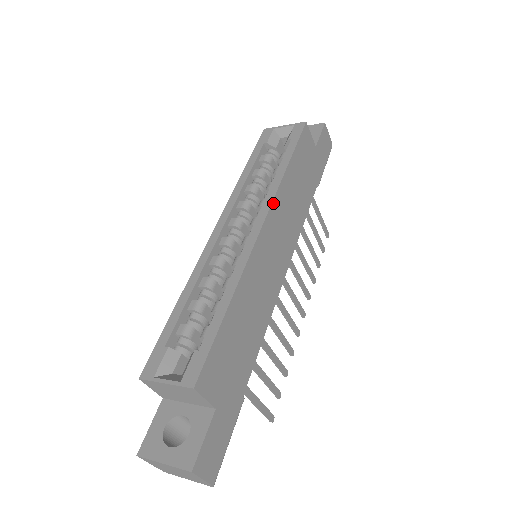
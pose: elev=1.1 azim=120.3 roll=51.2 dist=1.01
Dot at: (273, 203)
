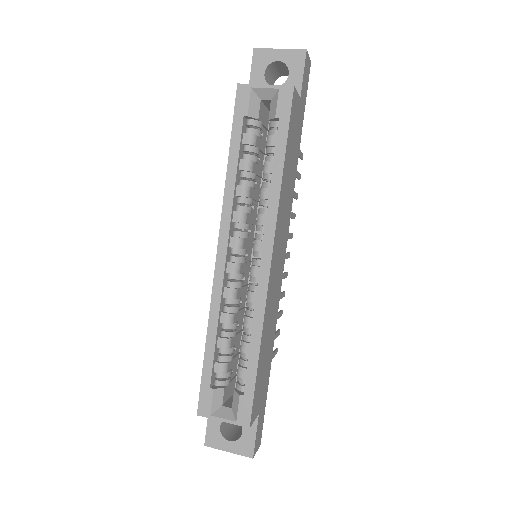
Dot at: (276, 227)
